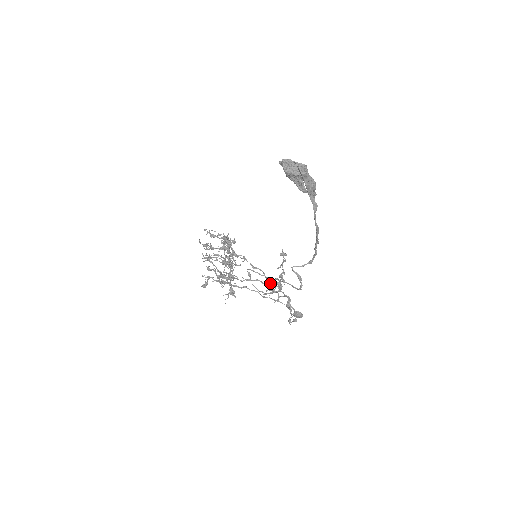
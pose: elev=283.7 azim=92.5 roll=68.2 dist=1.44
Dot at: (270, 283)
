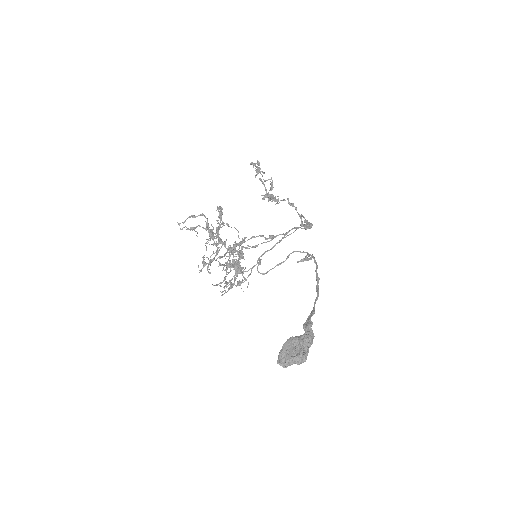
Dot at: occluded
